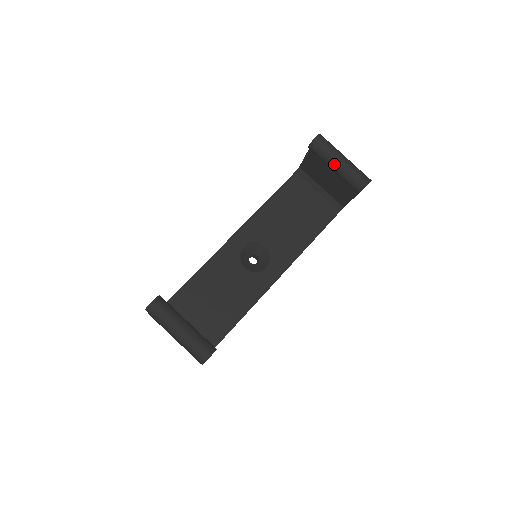
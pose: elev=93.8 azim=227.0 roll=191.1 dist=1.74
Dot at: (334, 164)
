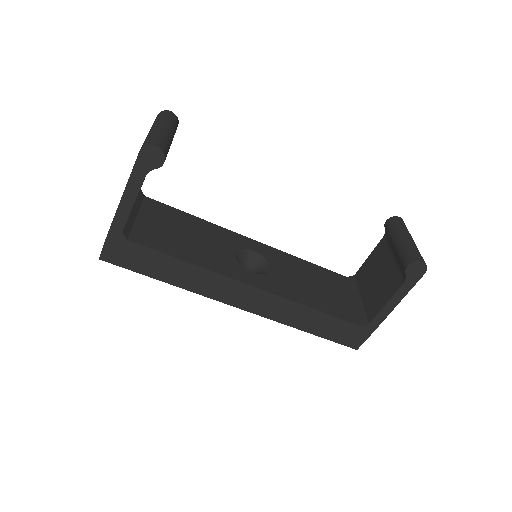
Dot at: (400, 236)
